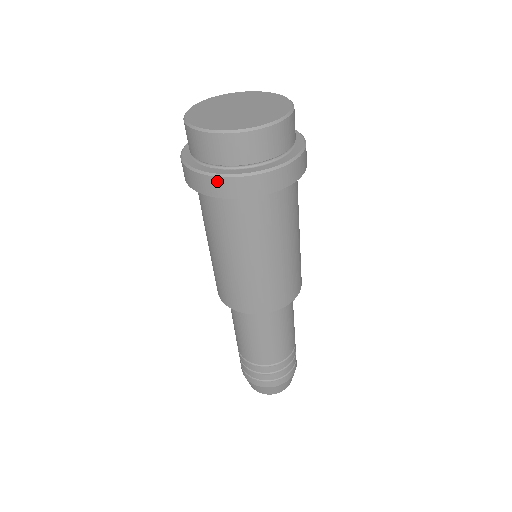
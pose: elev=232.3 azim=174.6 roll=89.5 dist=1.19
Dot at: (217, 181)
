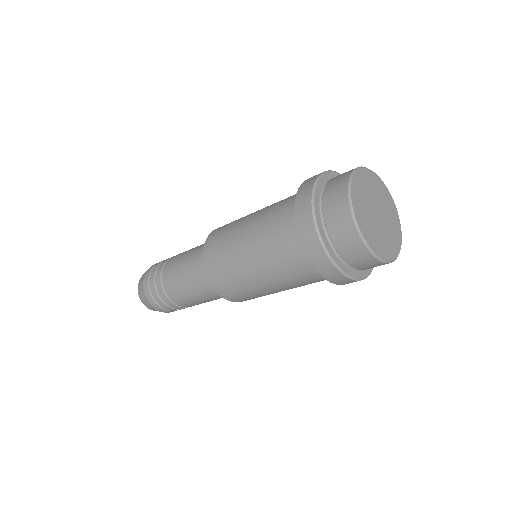
Dot at: occluded
